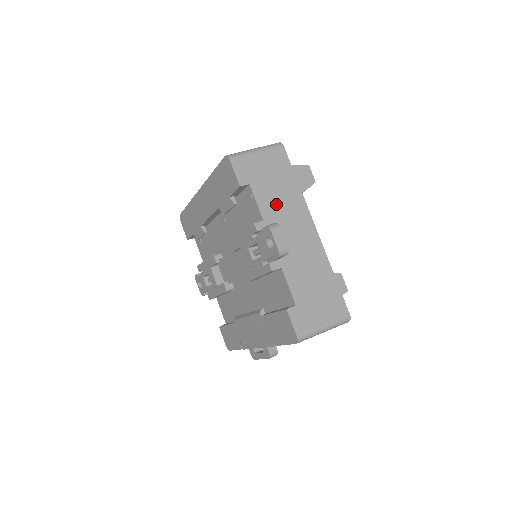
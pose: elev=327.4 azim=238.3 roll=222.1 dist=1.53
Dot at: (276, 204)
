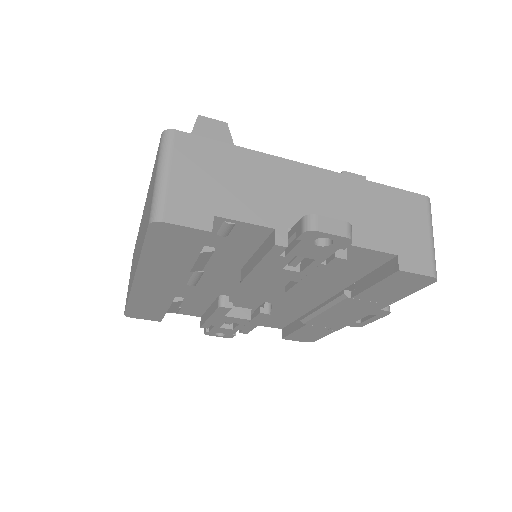
Dot at: (258, 197)
